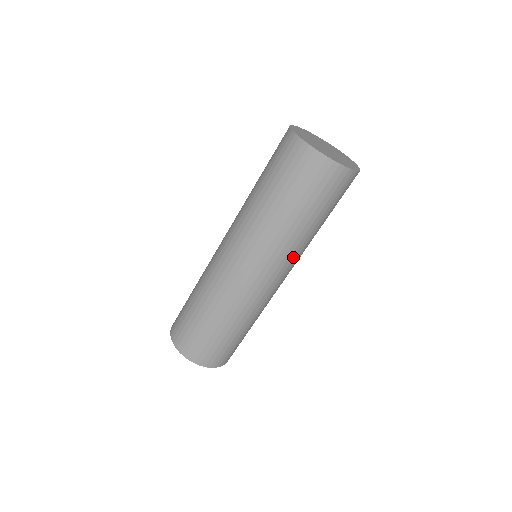
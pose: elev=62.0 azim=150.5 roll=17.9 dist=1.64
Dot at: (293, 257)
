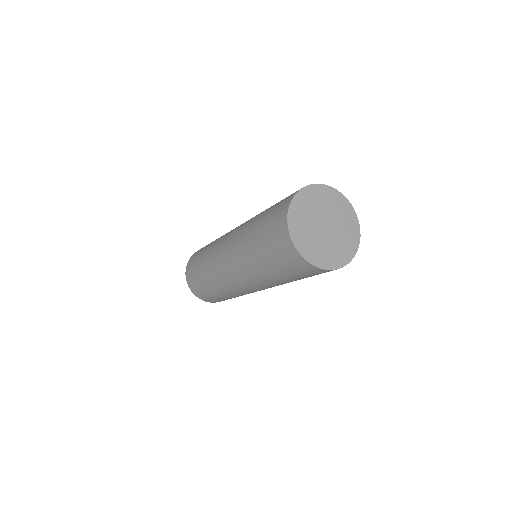
Dot at: (267, 285)
